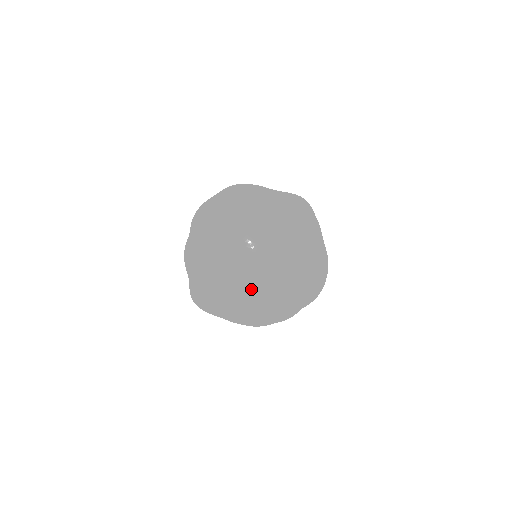
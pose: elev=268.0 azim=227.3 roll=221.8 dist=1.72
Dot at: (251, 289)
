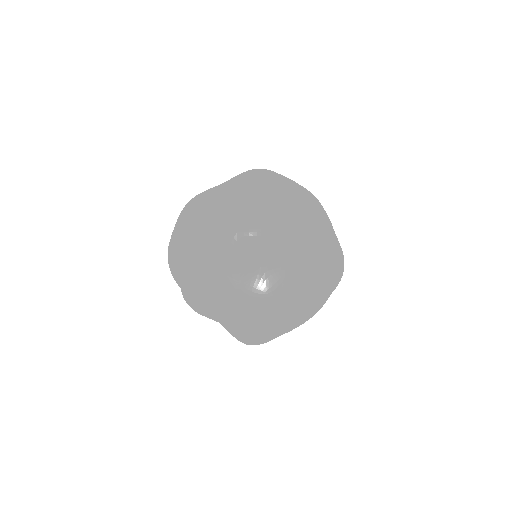
Dot at: (306, 270)
